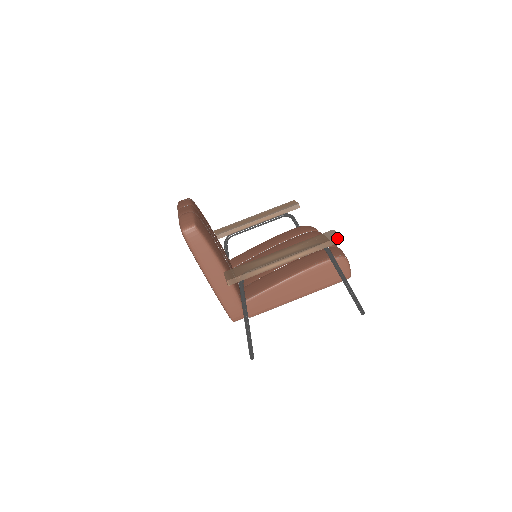
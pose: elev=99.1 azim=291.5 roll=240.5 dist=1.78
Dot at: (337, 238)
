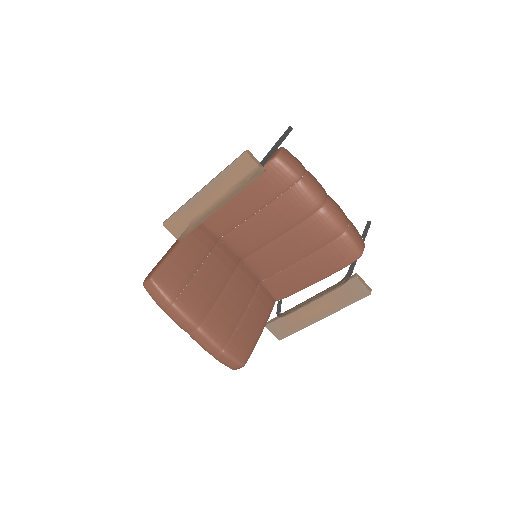
Dot at: occluded
